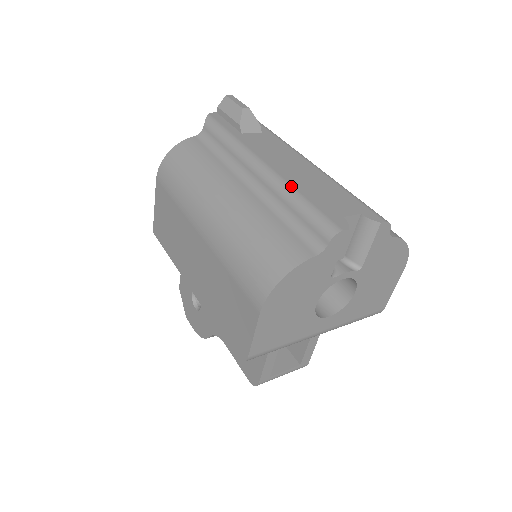
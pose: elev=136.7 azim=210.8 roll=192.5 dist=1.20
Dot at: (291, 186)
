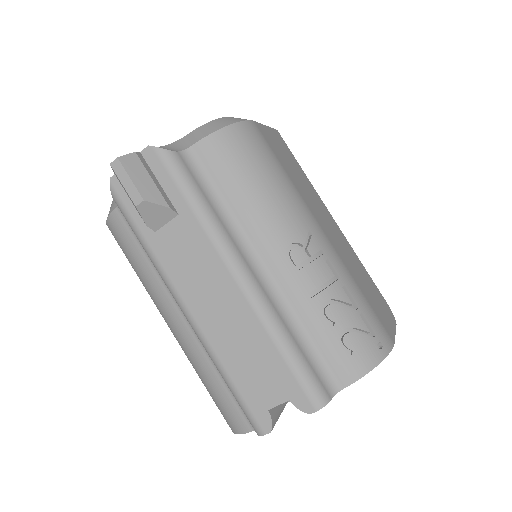
Dot at: (216, 358)
